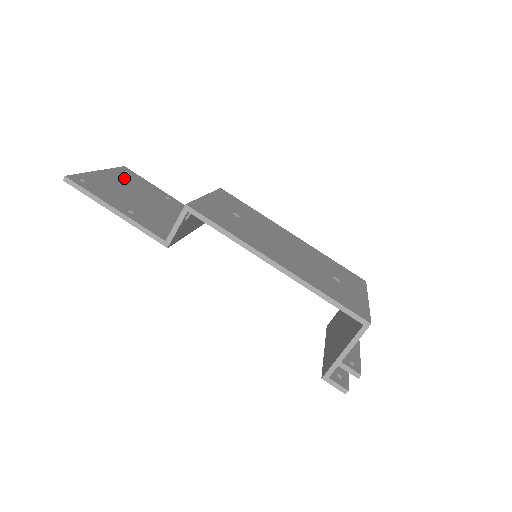
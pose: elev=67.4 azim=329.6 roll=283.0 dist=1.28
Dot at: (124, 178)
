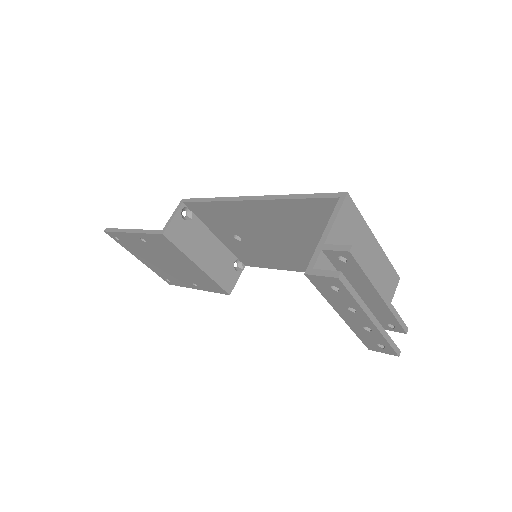
Dot at: occluded
